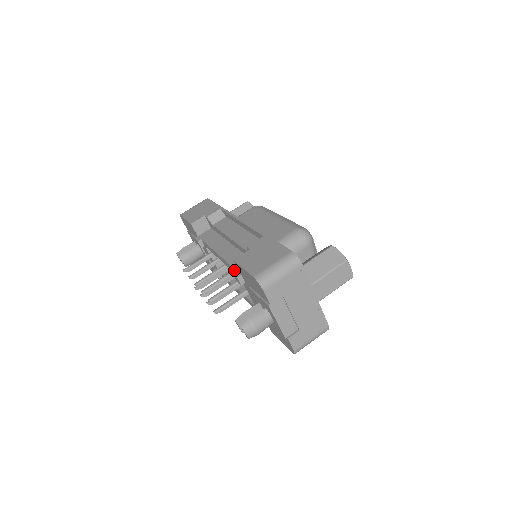
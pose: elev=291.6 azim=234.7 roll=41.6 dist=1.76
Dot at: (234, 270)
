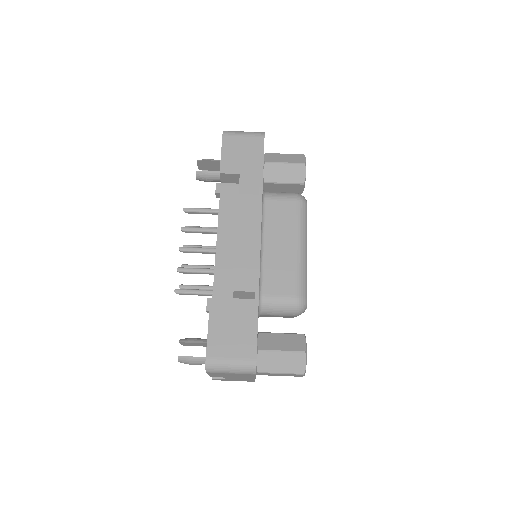
Dot at: (213, 289)
